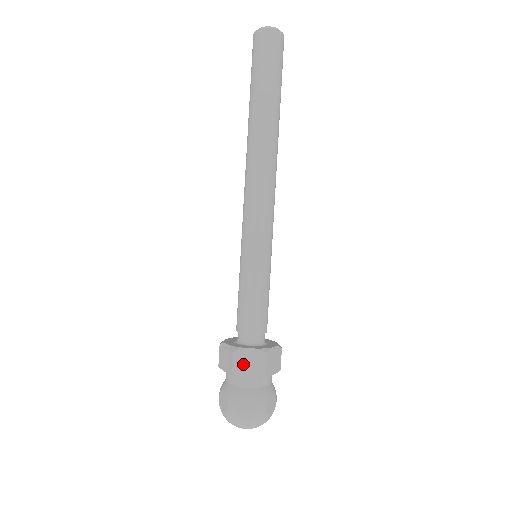
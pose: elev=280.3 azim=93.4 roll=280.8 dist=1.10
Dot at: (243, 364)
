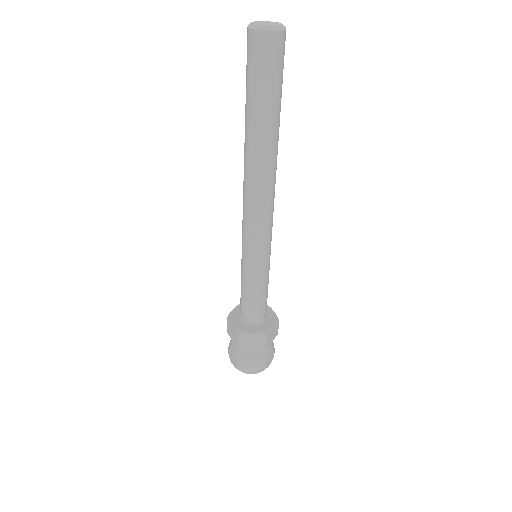
Dot at: (247, 342)
